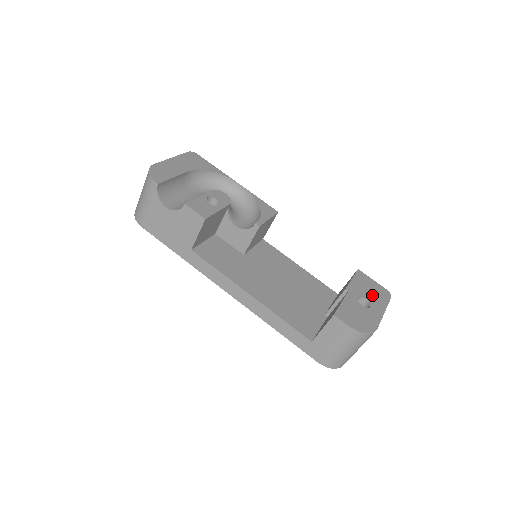
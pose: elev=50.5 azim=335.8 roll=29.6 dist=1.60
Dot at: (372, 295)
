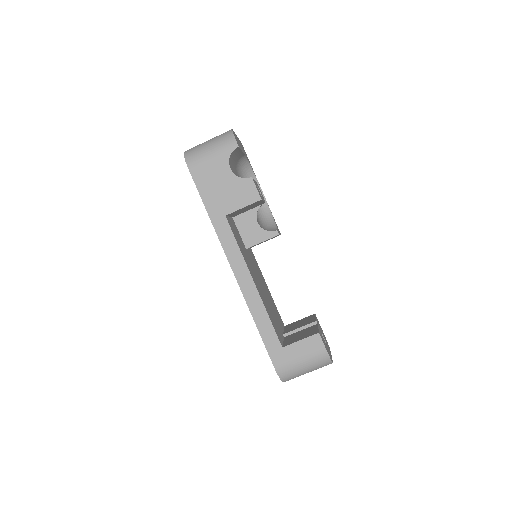
Dot at: occluded
